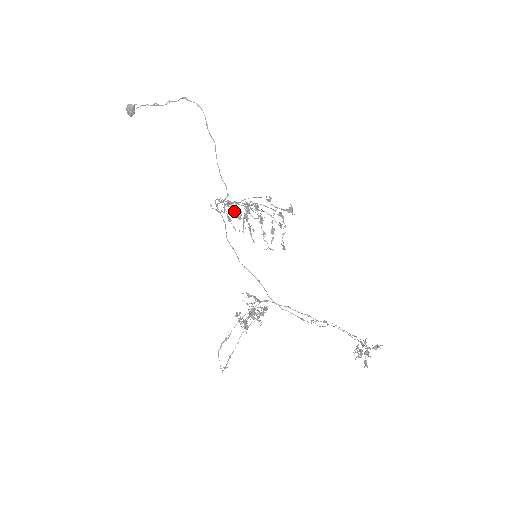
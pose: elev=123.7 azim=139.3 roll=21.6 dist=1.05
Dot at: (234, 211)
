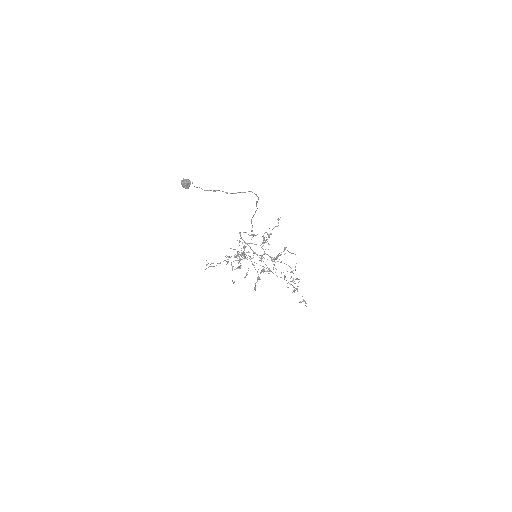
Dot at: (259, 279)
